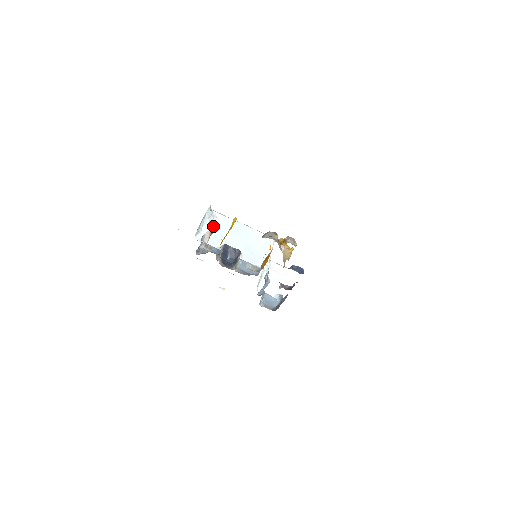
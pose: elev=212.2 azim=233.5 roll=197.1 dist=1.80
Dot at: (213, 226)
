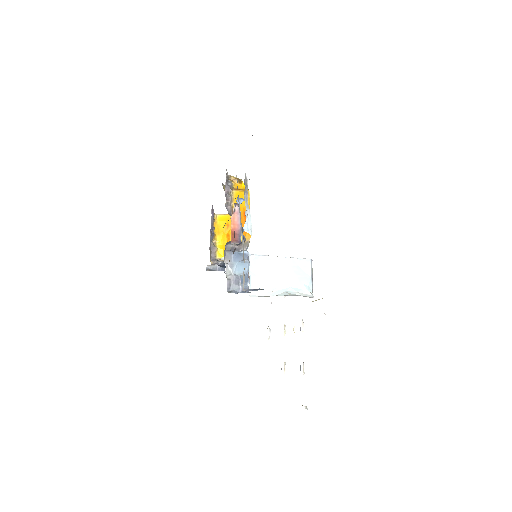
Dot at: occluded
